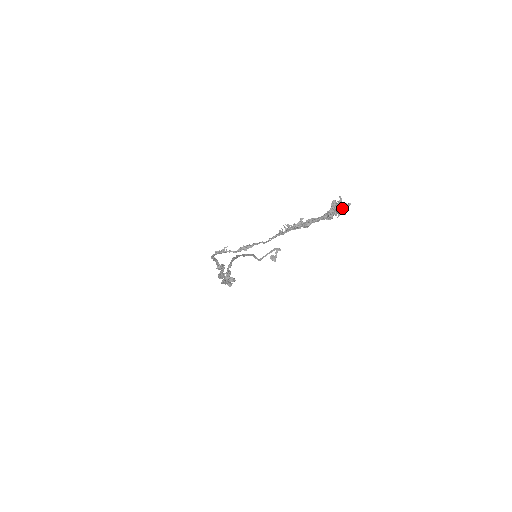
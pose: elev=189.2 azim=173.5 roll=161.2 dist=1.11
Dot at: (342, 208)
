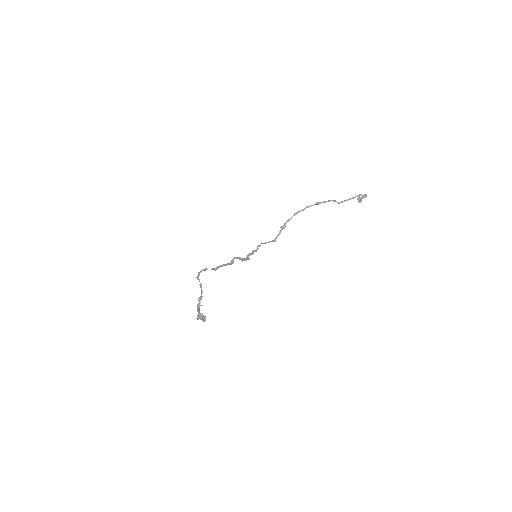
Dot at: (201, 319)
